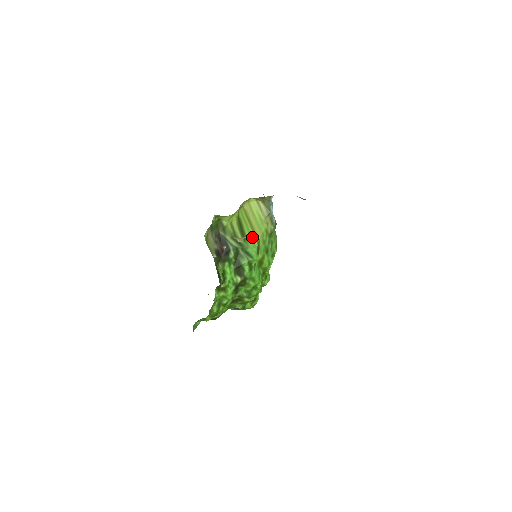
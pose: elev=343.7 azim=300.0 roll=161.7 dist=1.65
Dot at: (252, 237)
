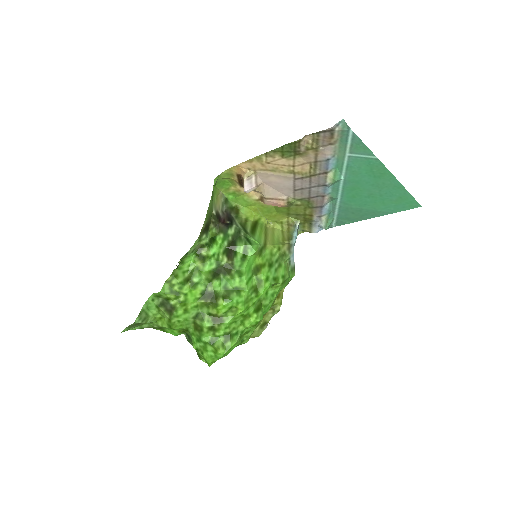
Dot at: (261, 238)
